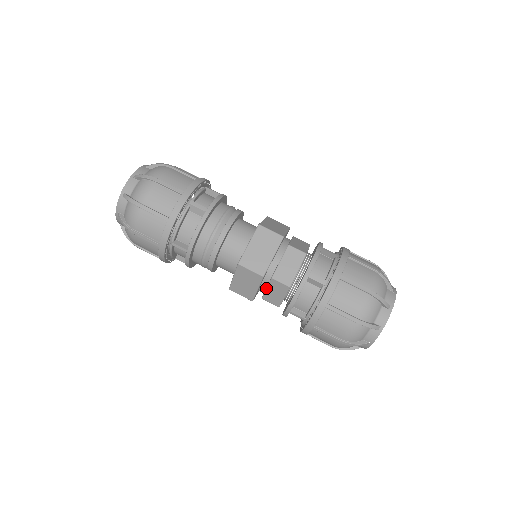
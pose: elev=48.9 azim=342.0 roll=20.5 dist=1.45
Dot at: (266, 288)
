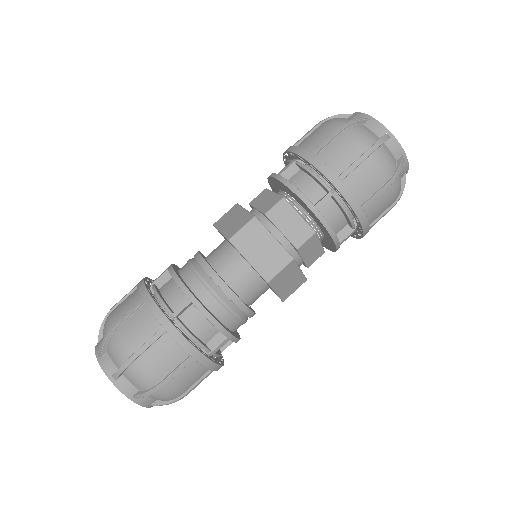
Dot at: (280, 232)
